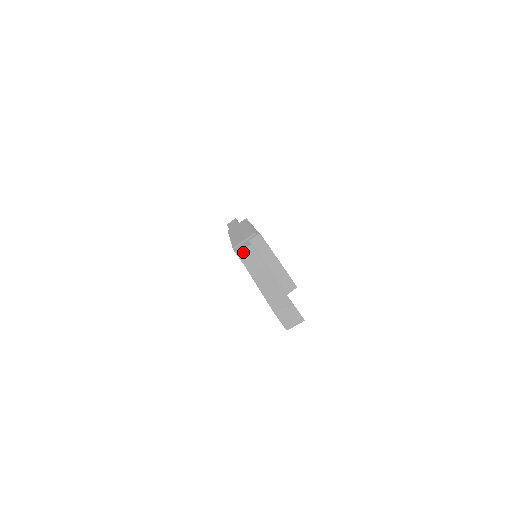
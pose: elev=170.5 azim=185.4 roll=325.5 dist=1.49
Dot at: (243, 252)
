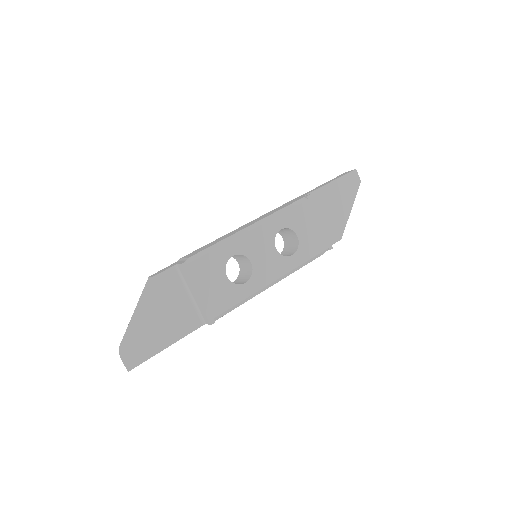
Dot at: (149, 279)
